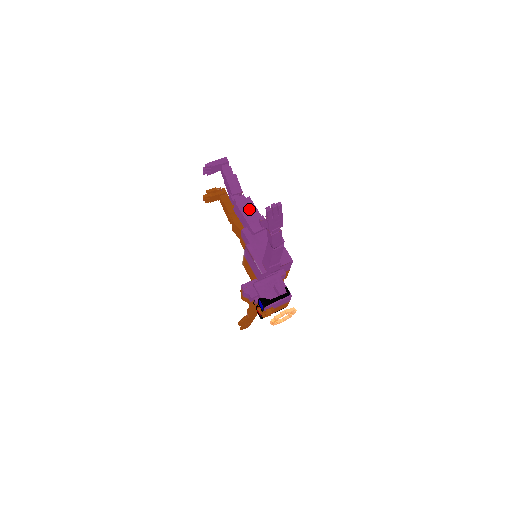
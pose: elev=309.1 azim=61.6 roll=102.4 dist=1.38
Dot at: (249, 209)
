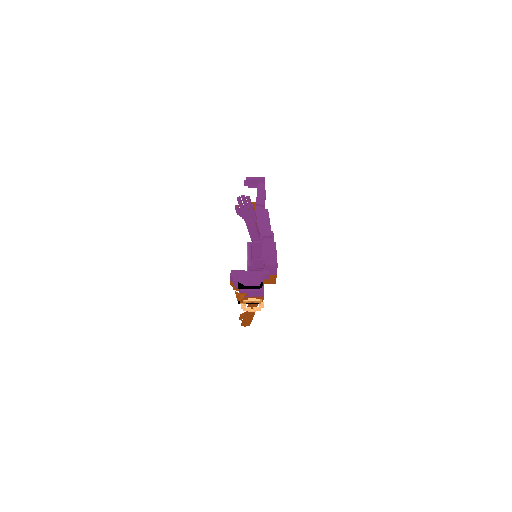
Dot at: (263, 218)
